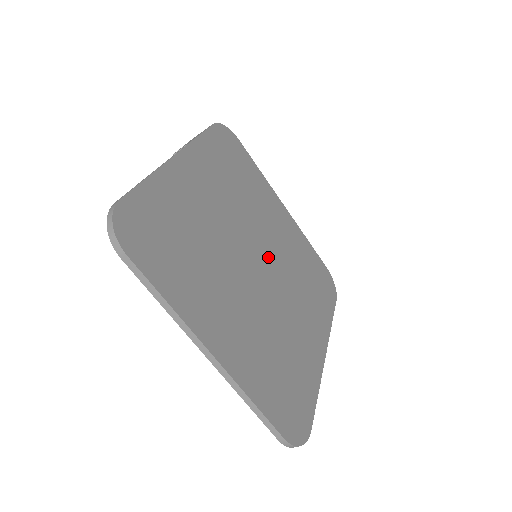
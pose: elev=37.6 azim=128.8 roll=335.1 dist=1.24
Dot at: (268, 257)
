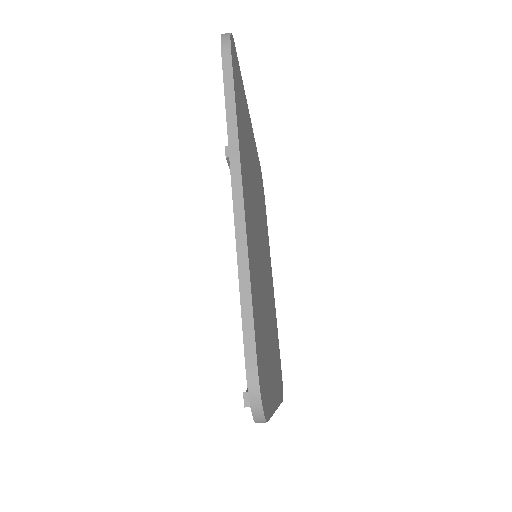
Dot at: occluded
